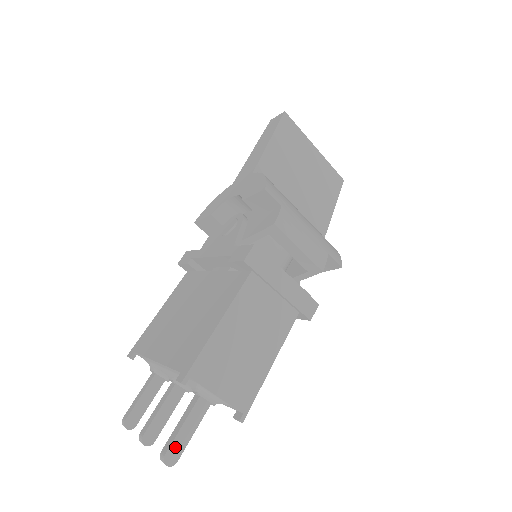
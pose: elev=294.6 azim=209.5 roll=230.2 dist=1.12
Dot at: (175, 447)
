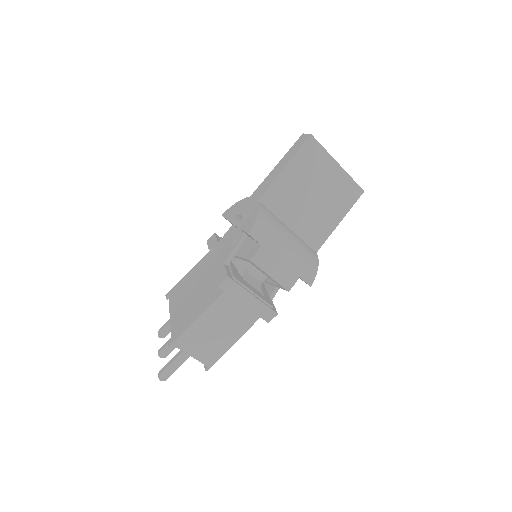
Dot at: (166, 373)
